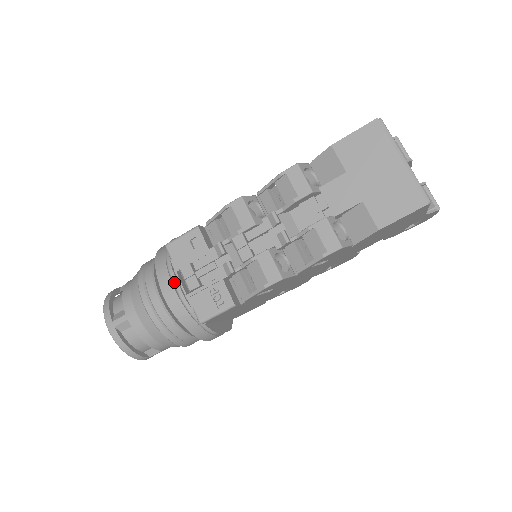
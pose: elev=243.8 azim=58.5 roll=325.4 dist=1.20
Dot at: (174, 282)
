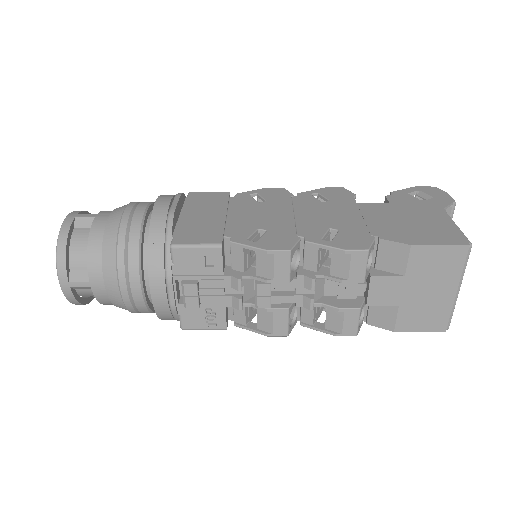
Dot at: (169, 290)
